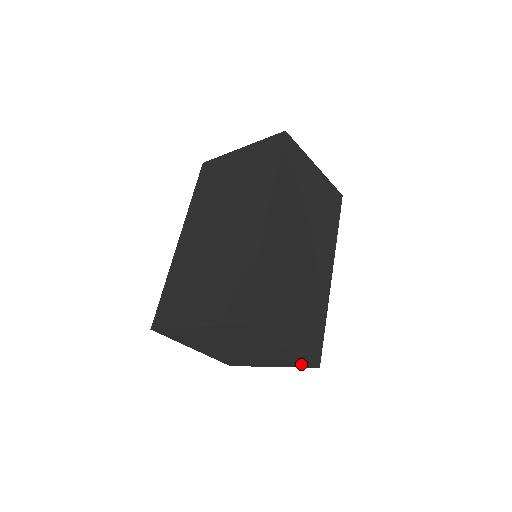
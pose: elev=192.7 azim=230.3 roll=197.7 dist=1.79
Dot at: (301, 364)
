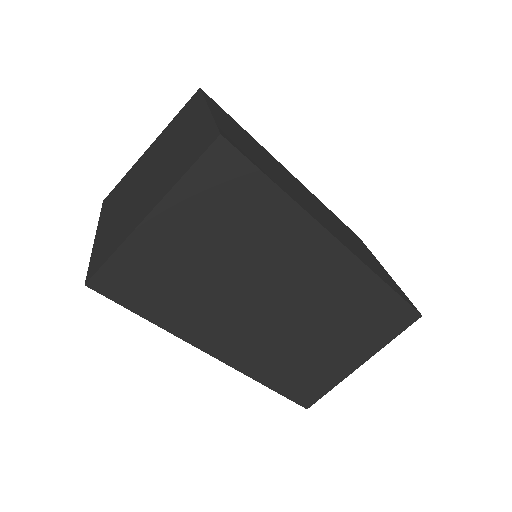
Dot at: (200, 149)
